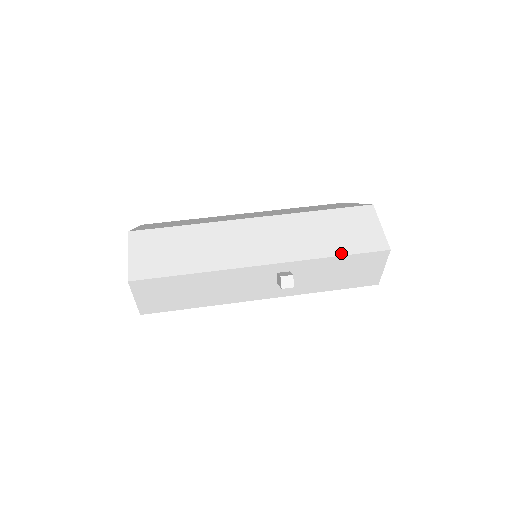
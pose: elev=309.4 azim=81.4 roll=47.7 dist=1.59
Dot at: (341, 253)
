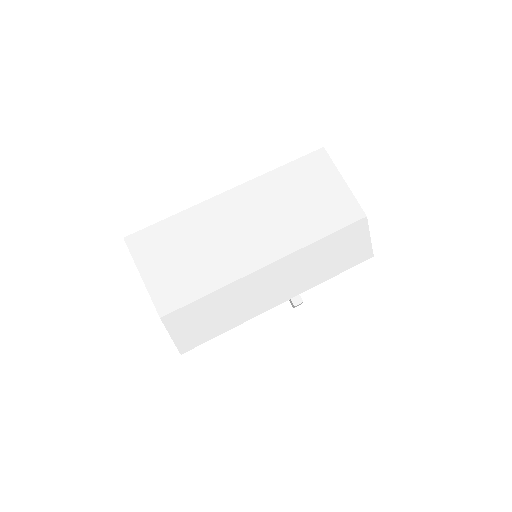
Dot at: (338, 273)
